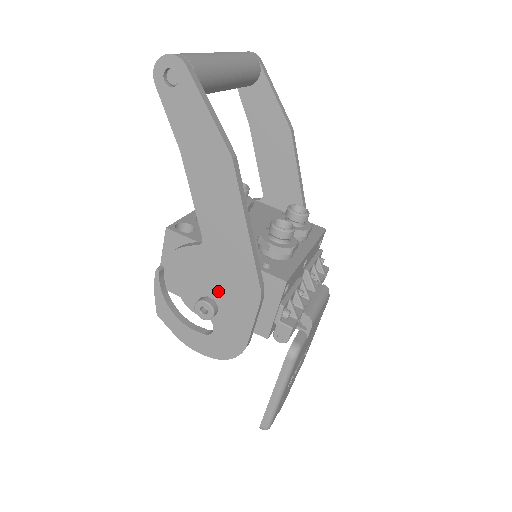
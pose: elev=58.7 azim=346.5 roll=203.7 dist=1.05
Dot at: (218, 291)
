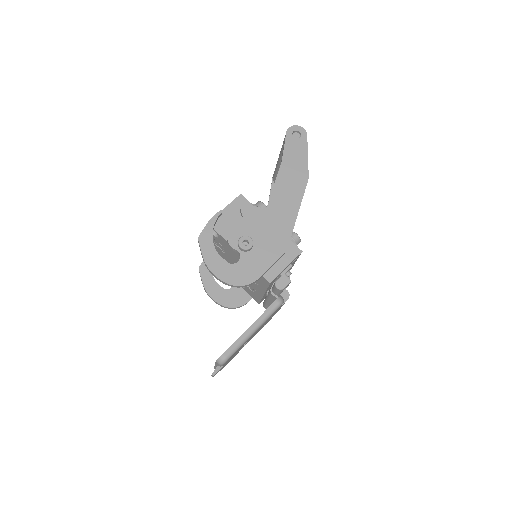
Dot at: (258, 238)
